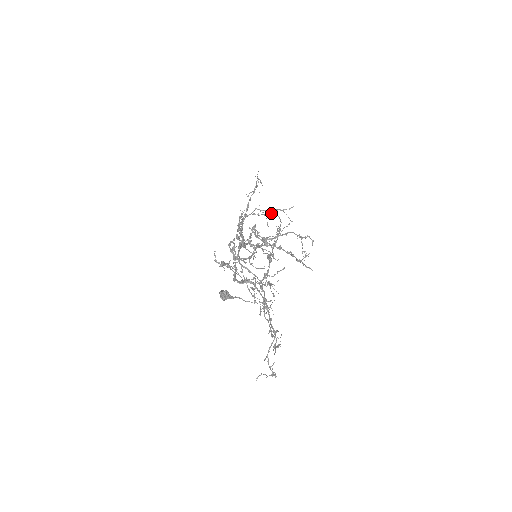
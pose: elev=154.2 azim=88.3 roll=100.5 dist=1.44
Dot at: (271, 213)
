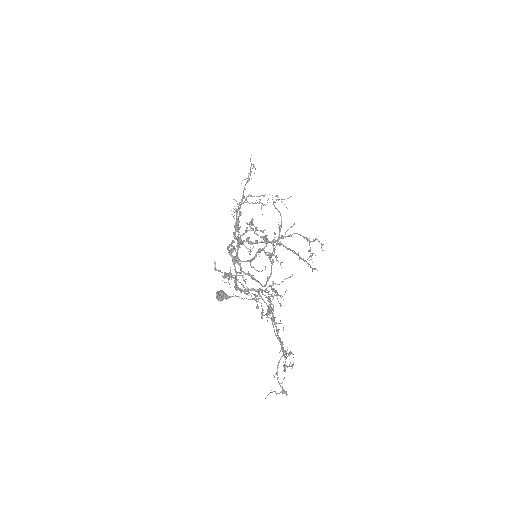
Dot at: occluded
